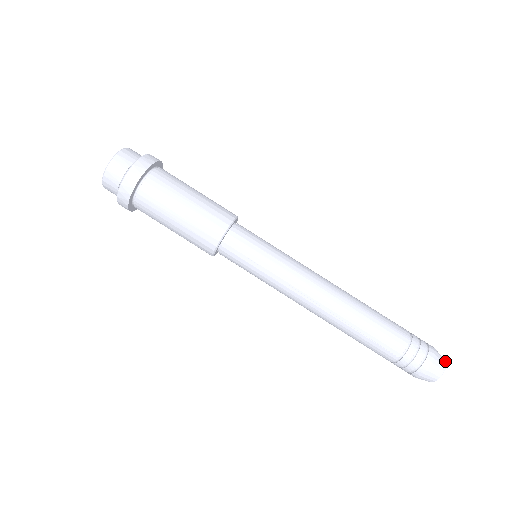
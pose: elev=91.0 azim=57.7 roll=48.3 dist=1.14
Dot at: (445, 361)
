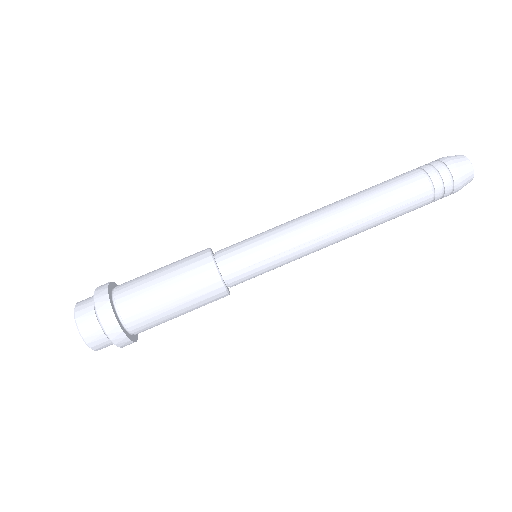
Dot at: (462, 156)
